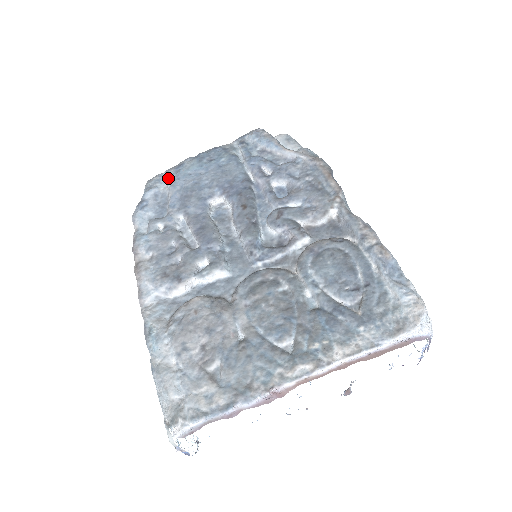
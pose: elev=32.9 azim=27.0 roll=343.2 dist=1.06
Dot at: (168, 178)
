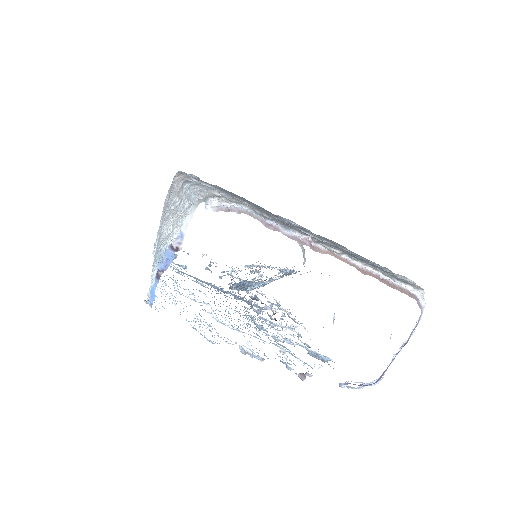
Dot at: occluded
